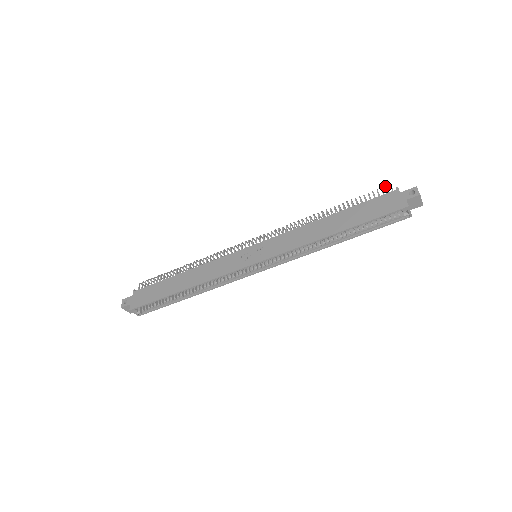
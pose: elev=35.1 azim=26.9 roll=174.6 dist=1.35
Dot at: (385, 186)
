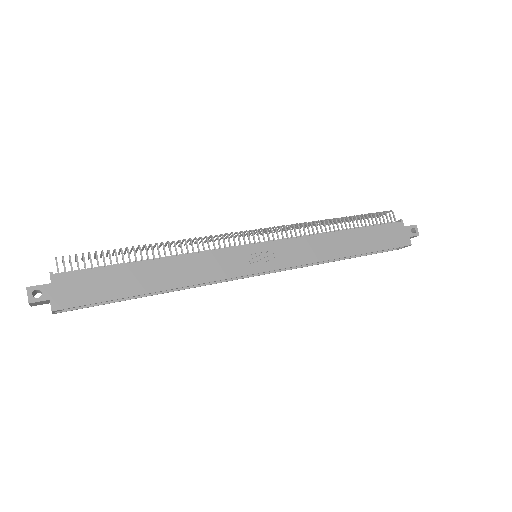
Dot at: (389, 212)
